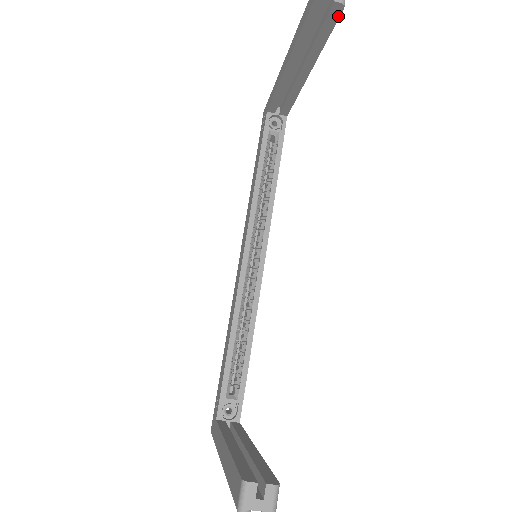
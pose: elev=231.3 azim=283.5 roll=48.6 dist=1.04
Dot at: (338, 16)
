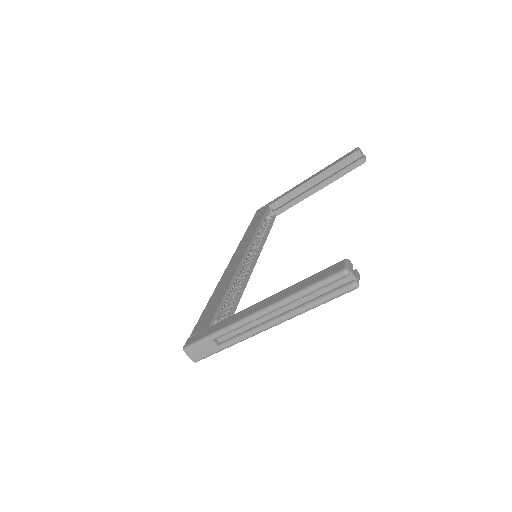
Dot at: occluded
